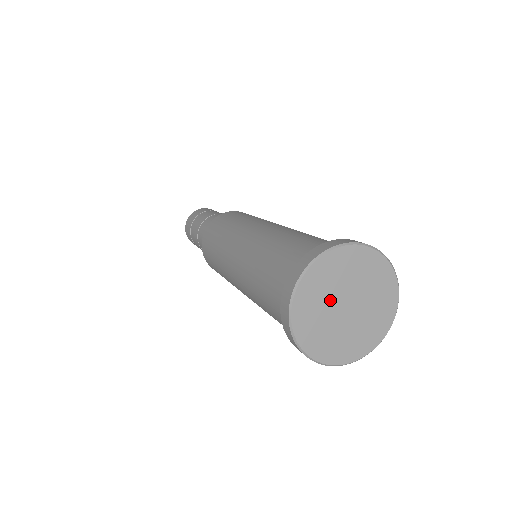
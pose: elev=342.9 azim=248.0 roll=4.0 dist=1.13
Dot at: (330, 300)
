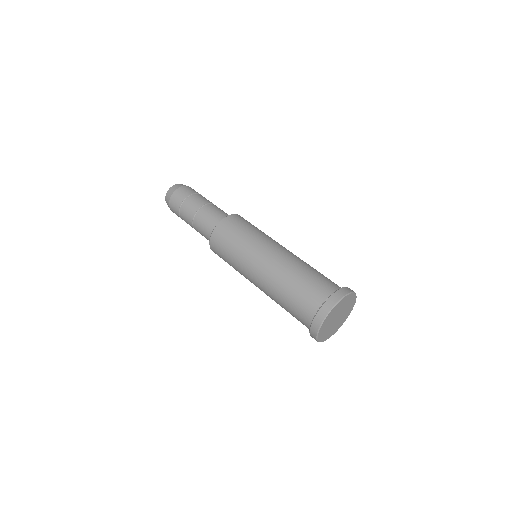
Dot at: (334, 317)
